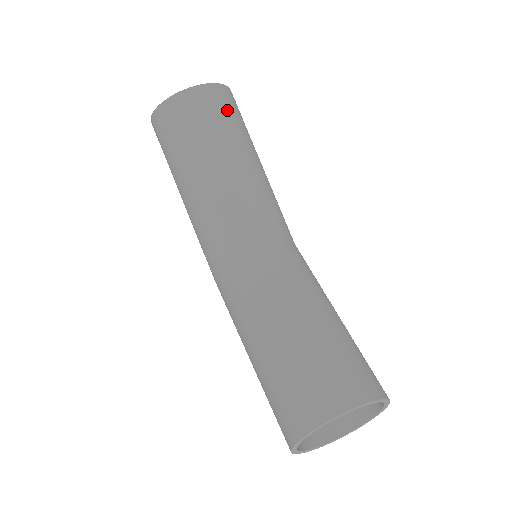
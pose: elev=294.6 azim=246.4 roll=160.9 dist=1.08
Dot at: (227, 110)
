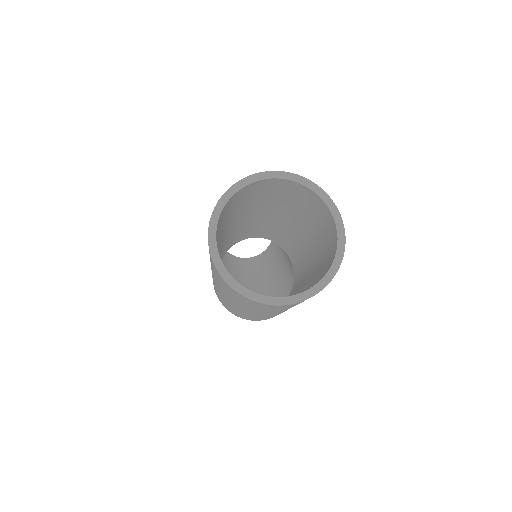
Dot at: occluded
